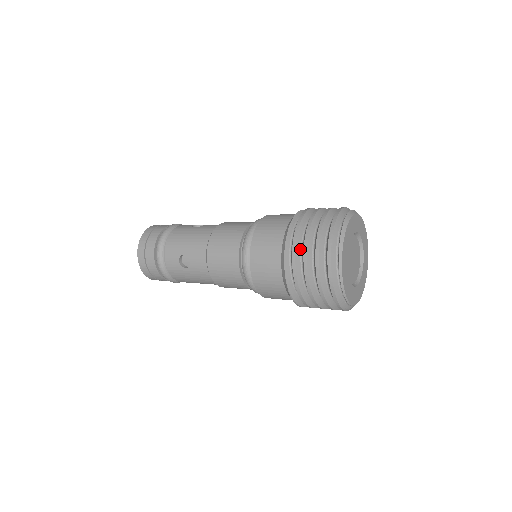
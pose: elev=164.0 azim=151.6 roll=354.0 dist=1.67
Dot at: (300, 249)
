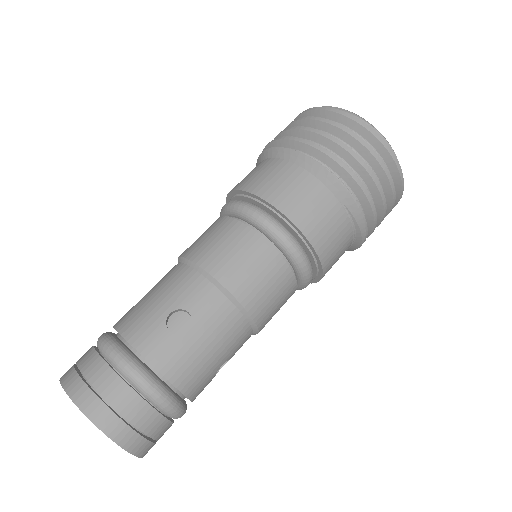
Dot at: occluded
